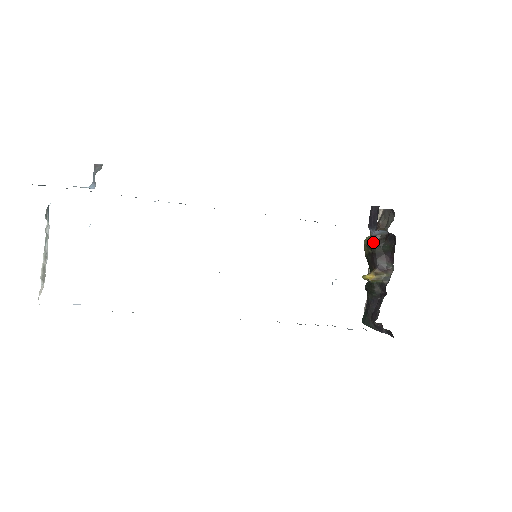
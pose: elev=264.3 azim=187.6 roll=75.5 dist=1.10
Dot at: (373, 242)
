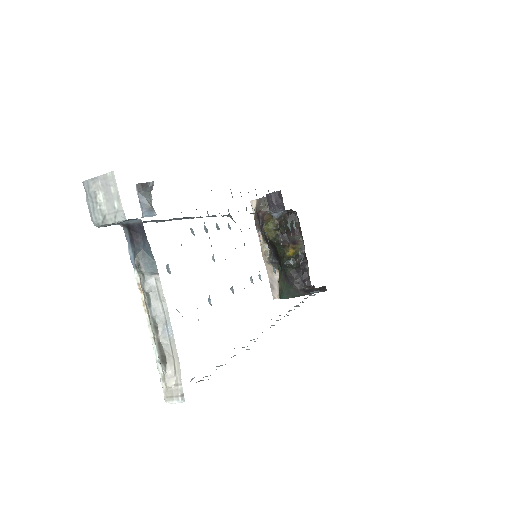
Dot at: (280, 223)
